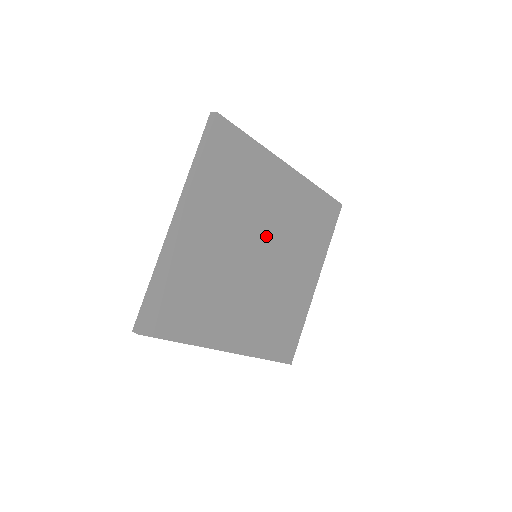
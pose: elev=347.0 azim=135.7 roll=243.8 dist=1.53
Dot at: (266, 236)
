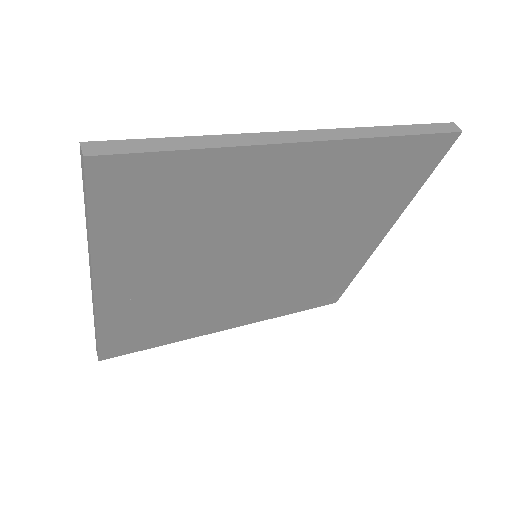
Dot at: (269, 238)
